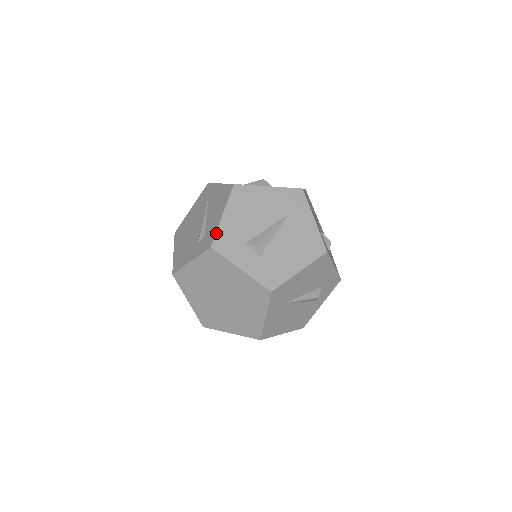
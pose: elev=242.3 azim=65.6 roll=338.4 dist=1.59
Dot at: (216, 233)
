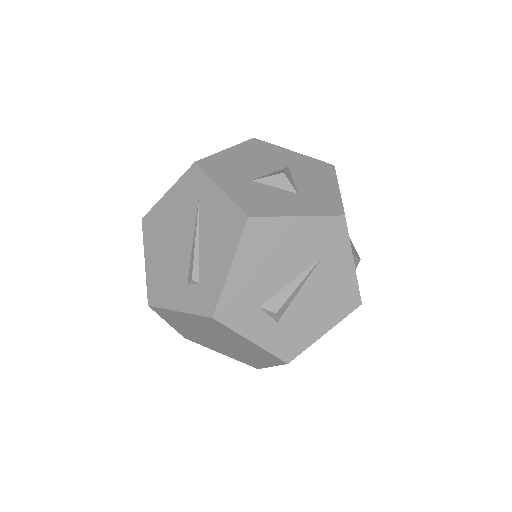
Dot at: (220, 297)
